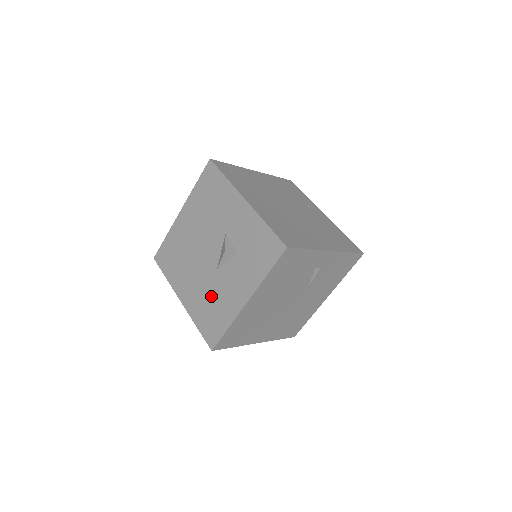
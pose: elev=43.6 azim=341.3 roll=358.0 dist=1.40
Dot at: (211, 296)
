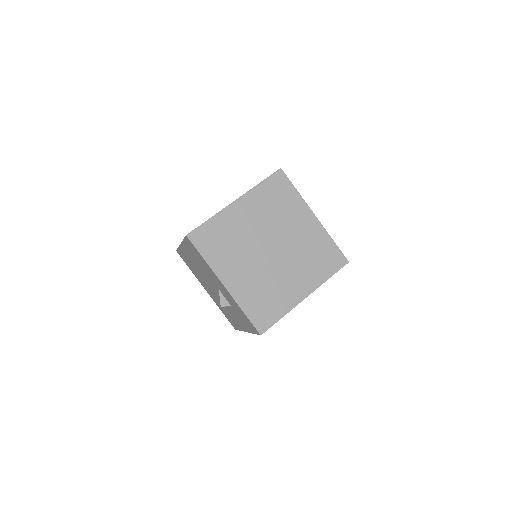
Dot at: (224, 308)
